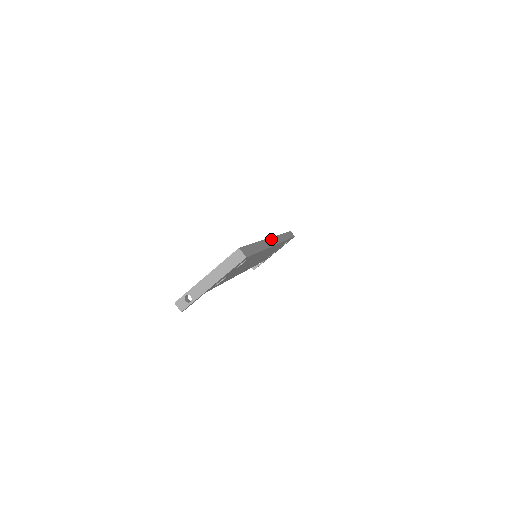
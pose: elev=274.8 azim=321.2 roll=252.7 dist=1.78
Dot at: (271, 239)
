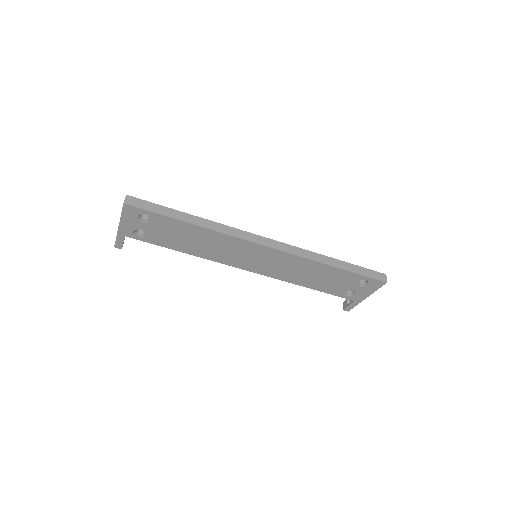
Dot at: (259, 237)
